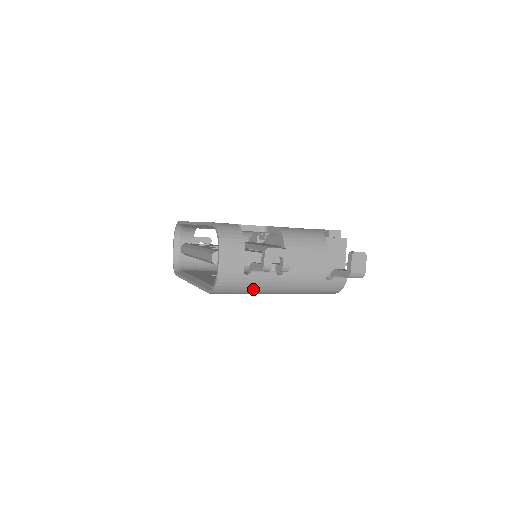
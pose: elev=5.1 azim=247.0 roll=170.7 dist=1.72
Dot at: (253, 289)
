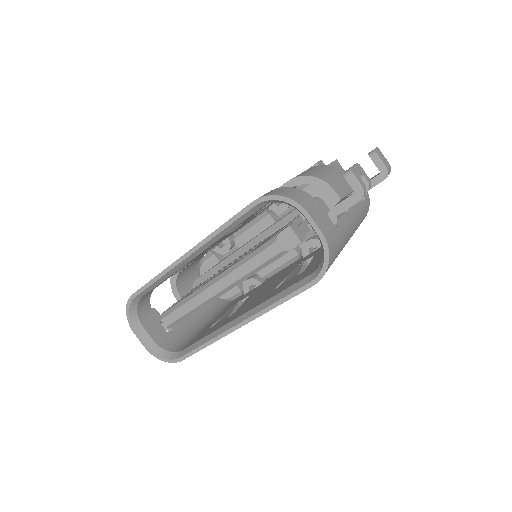
Dot at: (342, 246)
